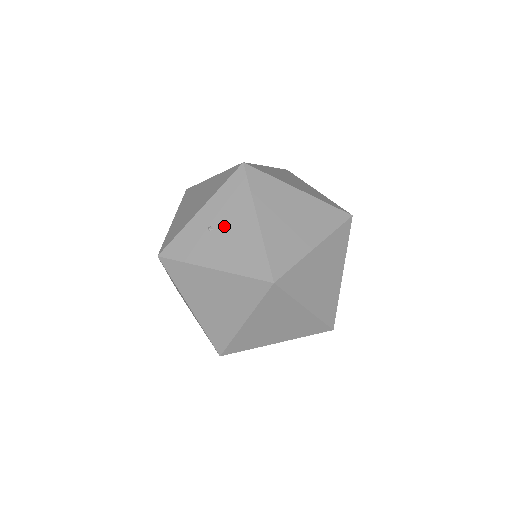
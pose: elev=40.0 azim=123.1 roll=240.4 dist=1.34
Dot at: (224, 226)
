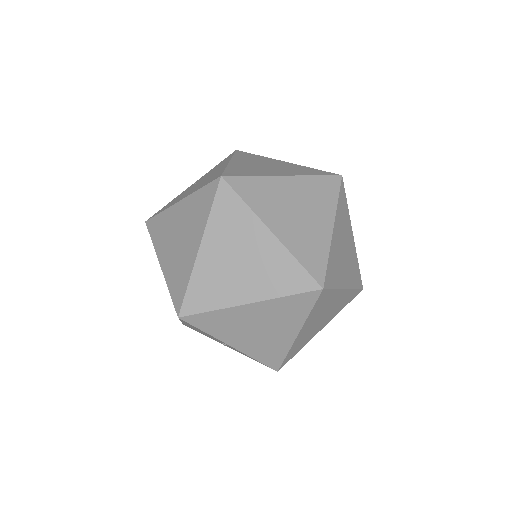
Dot at: occluded
